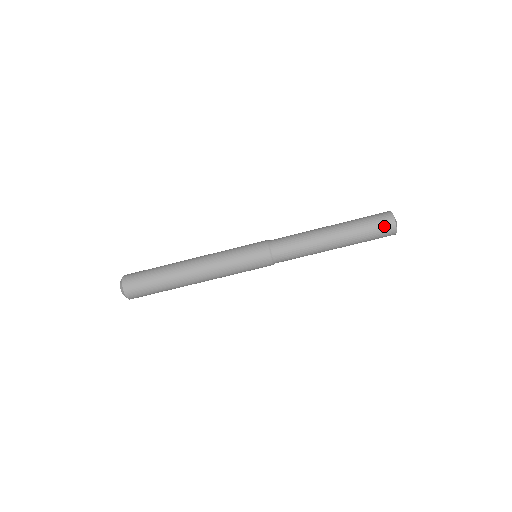
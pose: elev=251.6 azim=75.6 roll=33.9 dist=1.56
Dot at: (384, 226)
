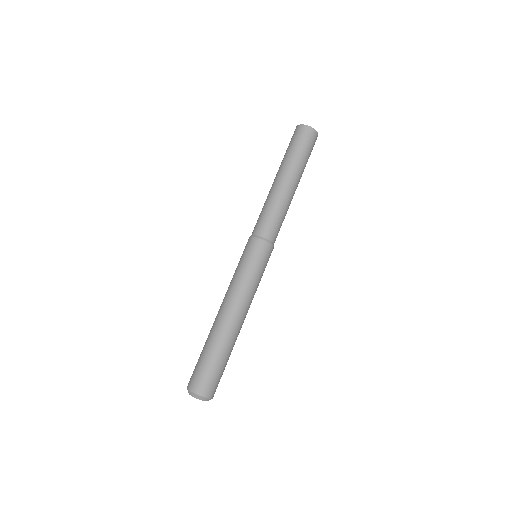
Dot at: (298, 134)
